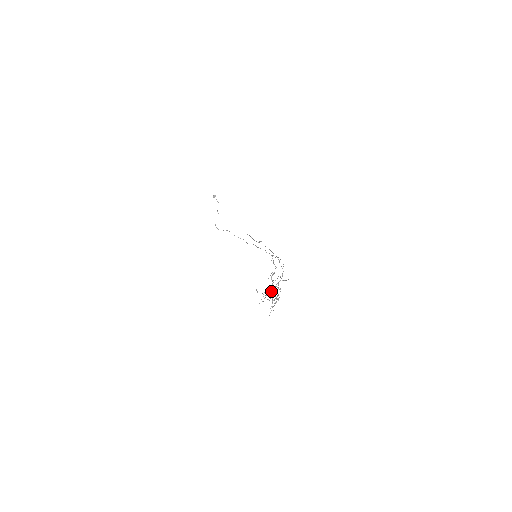
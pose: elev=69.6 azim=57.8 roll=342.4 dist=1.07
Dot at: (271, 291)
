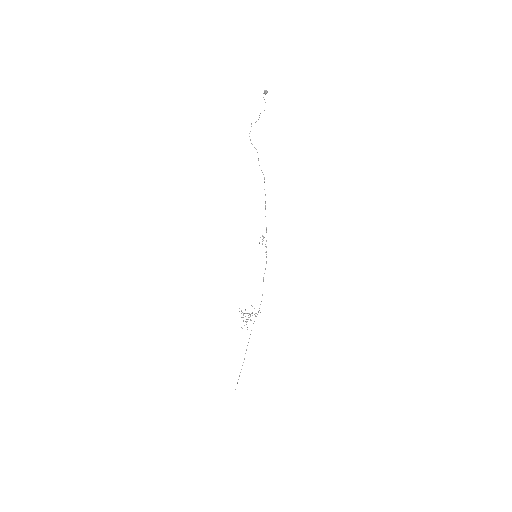
Dot at: occluded
